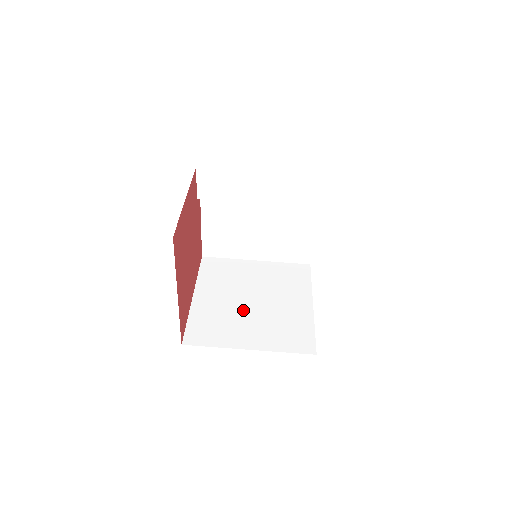
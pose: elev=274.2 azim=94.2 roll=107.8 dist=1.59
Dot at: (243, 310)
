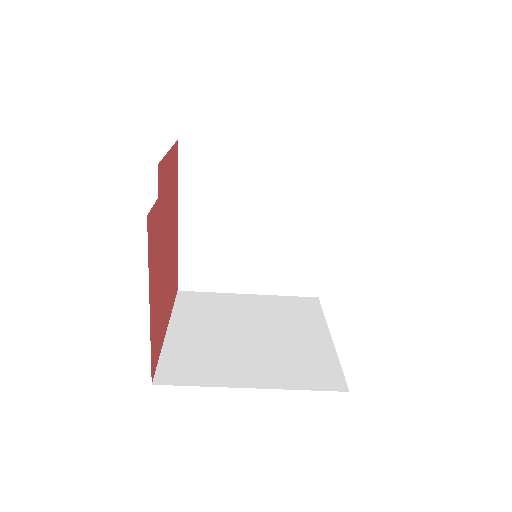
Dot at: (242, 242)
